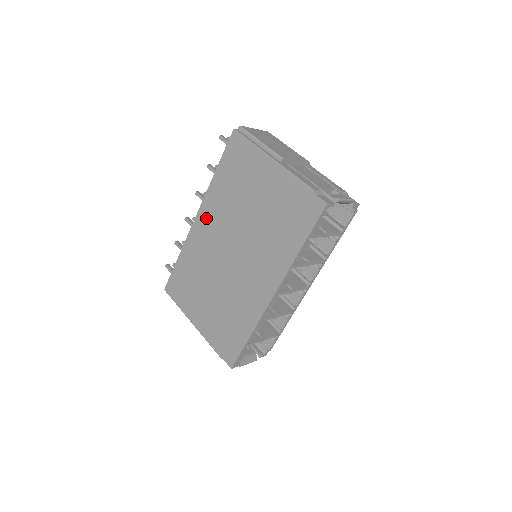
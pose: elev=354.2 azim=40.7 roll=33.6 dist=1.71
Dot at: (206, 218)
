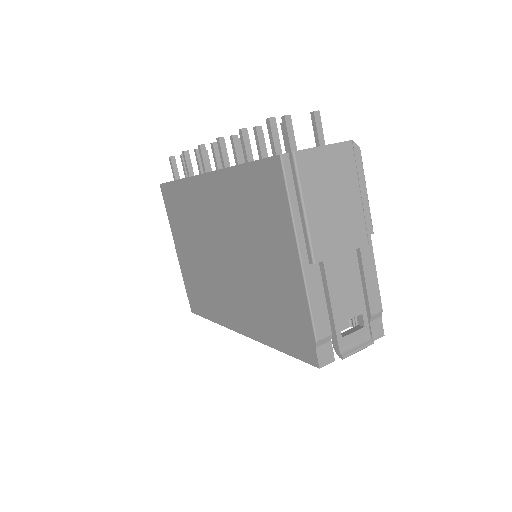
Dot at: (212, 192)
